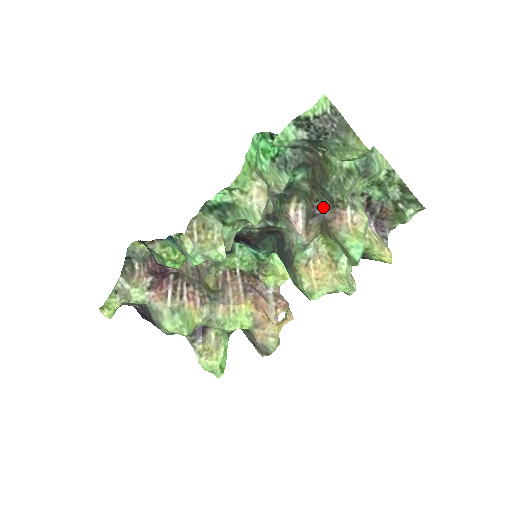
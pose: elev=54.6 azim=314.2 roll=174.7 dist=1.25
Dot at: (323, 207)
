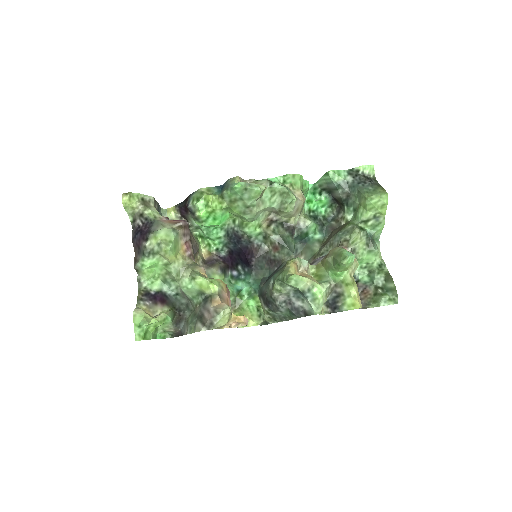
Dot at: occluded
